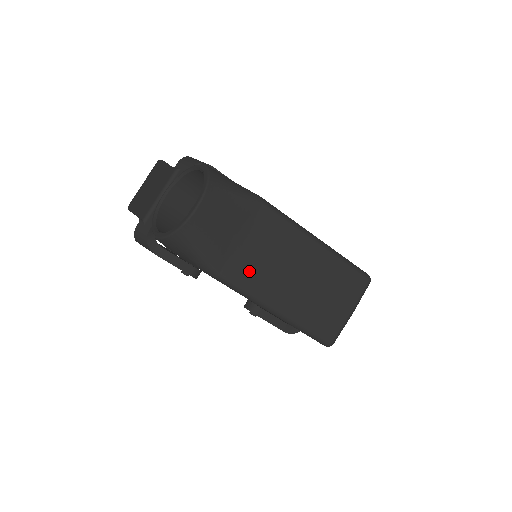
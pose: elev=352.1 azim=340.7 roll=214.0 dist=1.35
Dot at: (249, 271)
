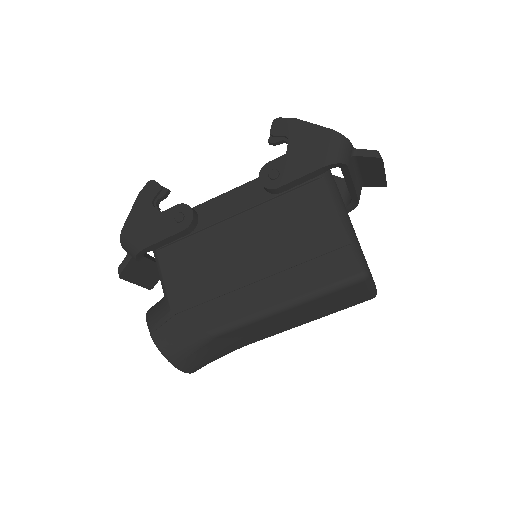
Dot at: (260, 337)
